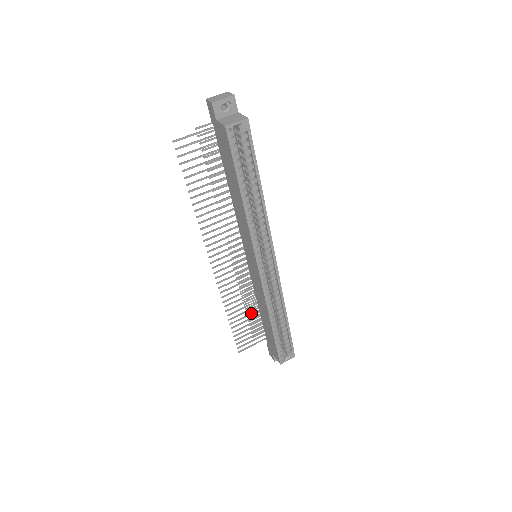
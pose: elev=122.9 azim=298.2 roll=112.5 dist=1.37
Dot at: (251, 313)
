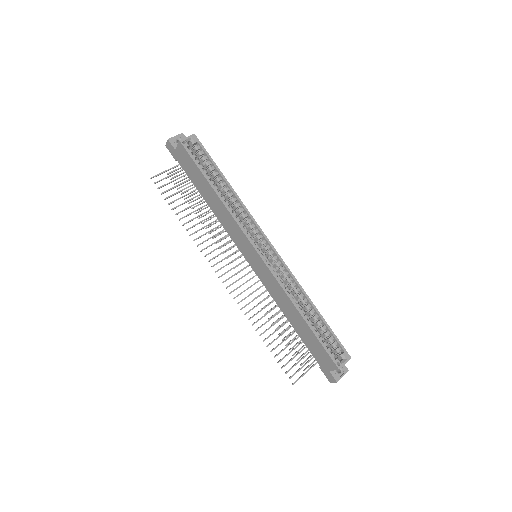
Dot at: (284, 331)
